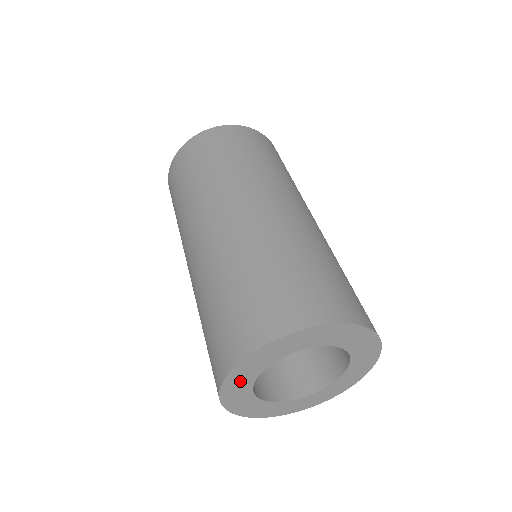
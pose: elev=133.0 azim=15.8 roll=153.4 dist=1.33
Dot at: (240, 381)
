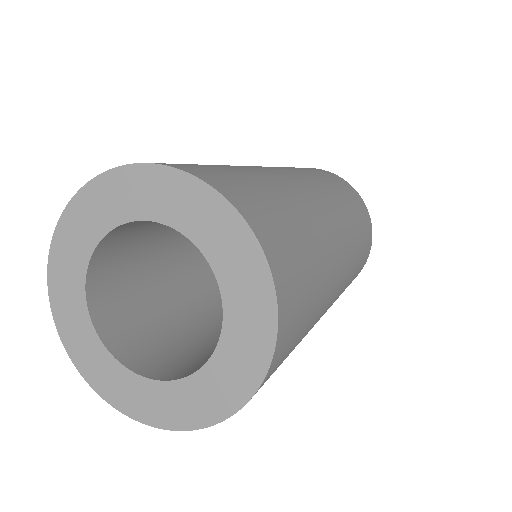
Dot at: (93, 214)
